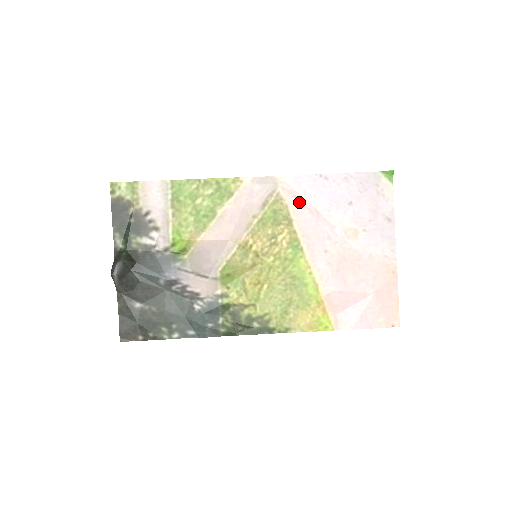
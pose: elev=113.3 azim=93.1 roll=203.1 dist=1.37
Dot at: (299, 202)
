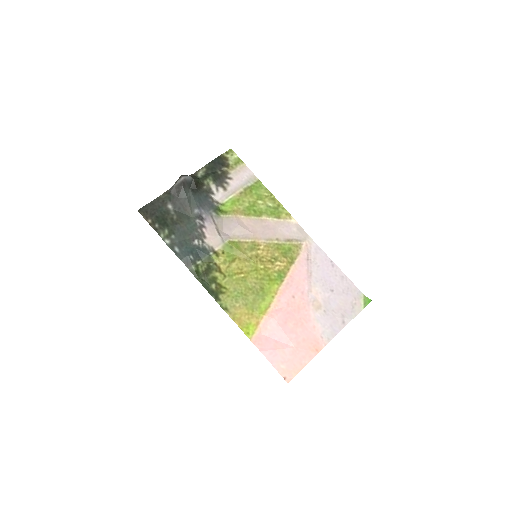
Dot at: (307, 260)
